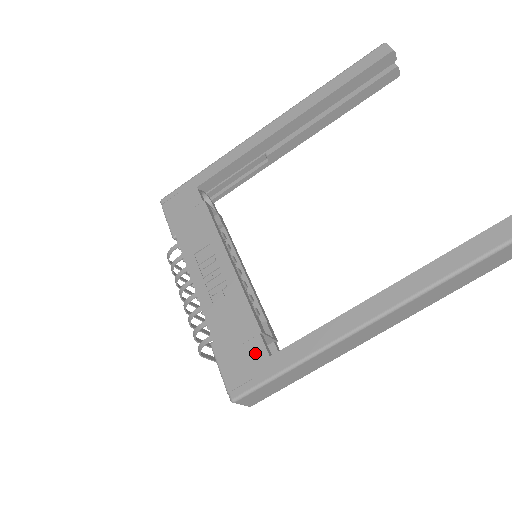
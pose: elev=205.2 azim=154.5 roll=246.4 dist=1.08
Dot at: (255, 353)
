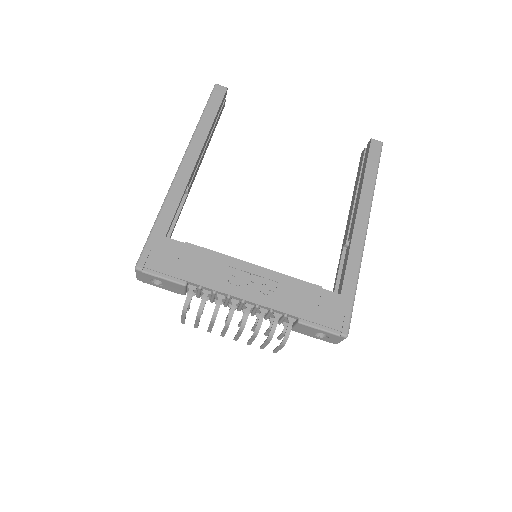
Dot at: (331, 300)
